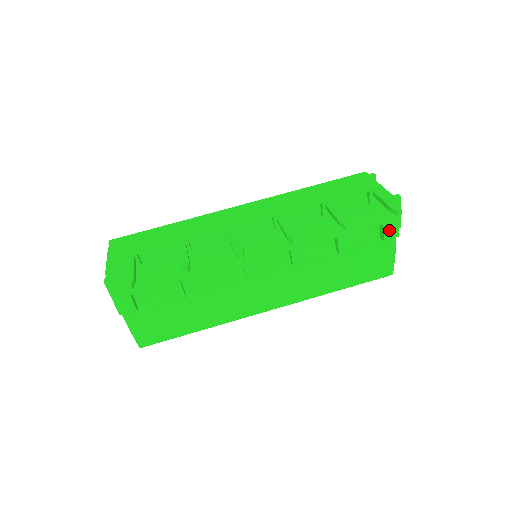
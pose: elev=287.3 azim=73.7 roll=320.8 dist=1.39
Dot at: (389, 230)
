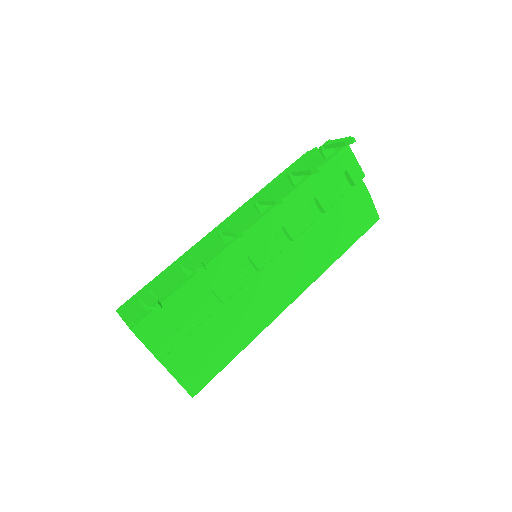
Dot at: (354, 173)
